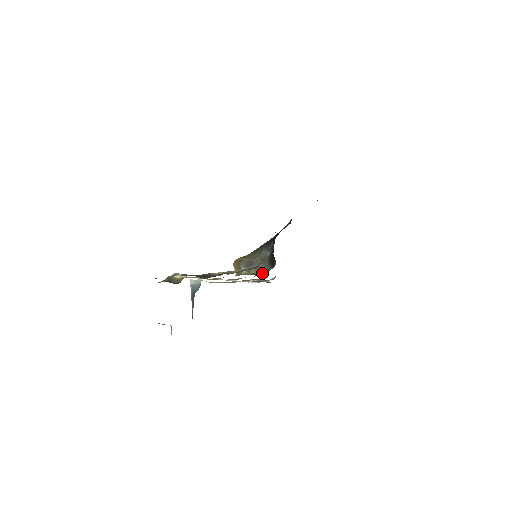
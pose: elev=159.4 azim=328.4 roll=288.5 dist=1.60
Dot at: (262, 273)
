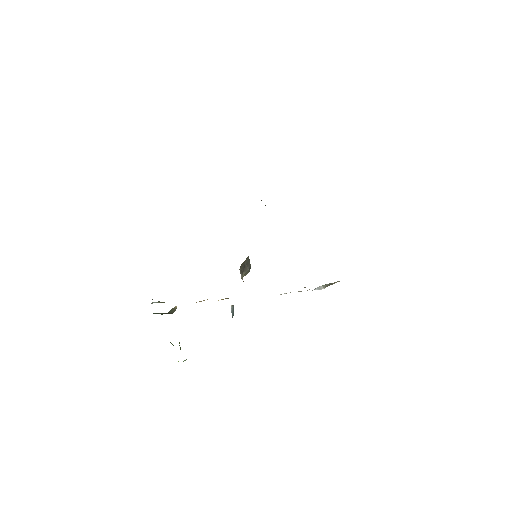
Dot at: occluded
